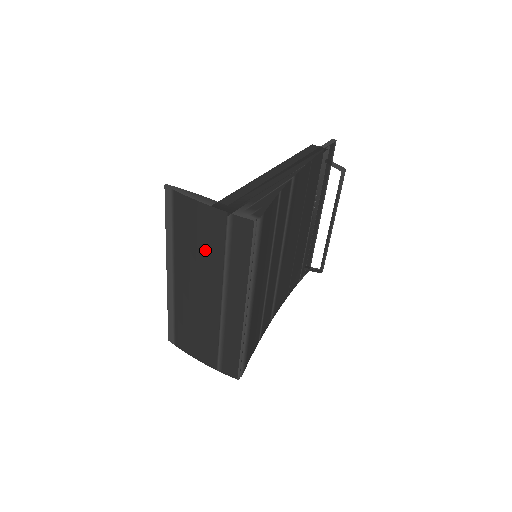
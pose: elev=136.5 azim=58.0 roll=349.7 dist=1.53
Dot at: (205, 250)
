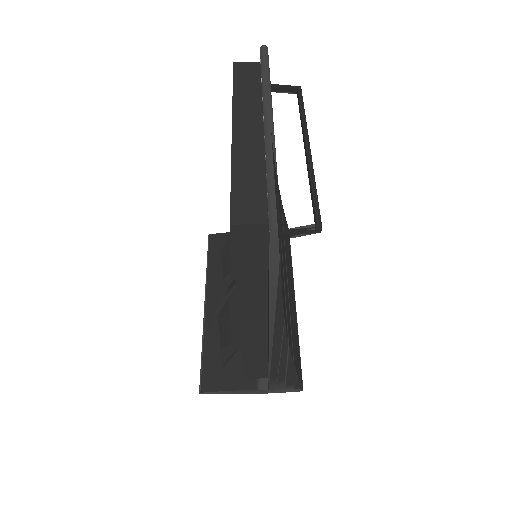
Dot at: occluded
